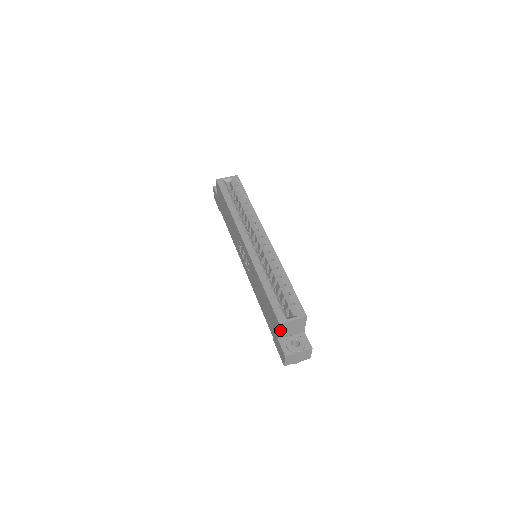
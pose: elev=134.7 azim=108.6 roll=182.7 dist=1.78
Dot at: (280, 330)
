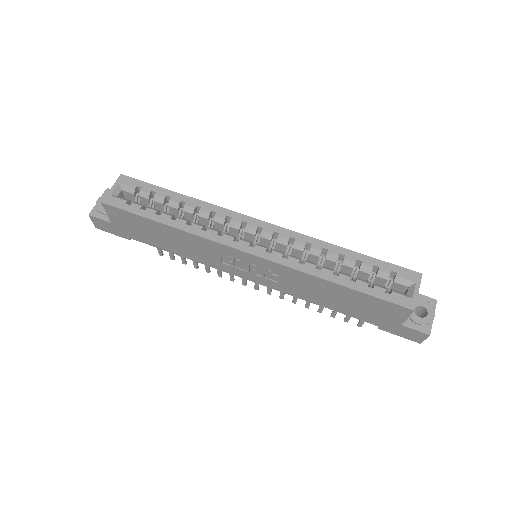
Dot at: (408, 315)
